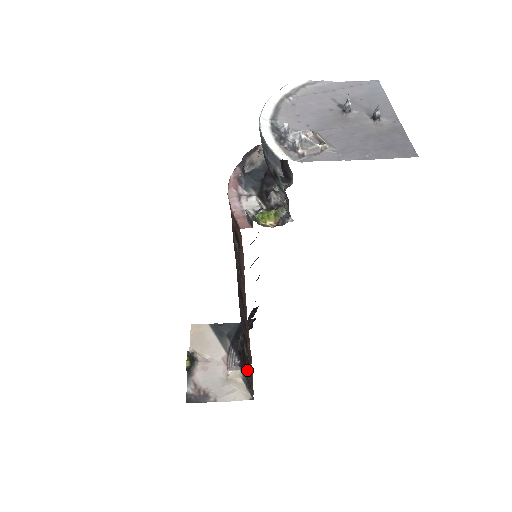
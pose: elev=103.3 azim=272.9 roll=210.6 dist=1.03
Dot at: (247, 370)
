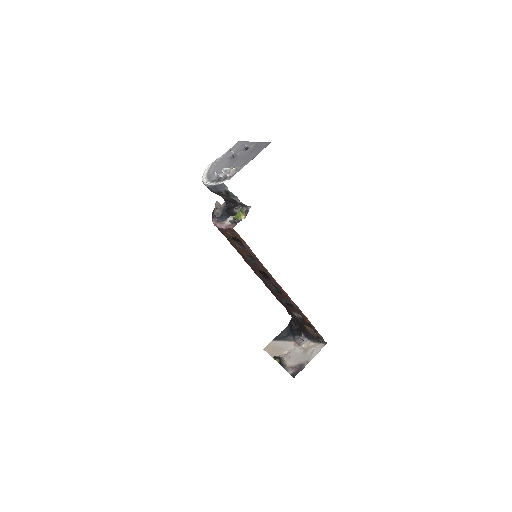
Dot at: (309, 332)
